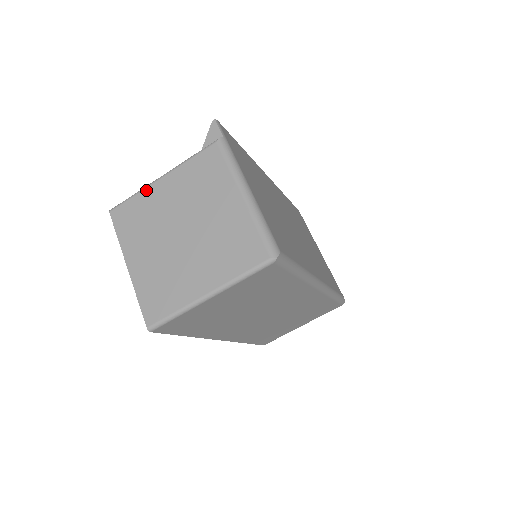
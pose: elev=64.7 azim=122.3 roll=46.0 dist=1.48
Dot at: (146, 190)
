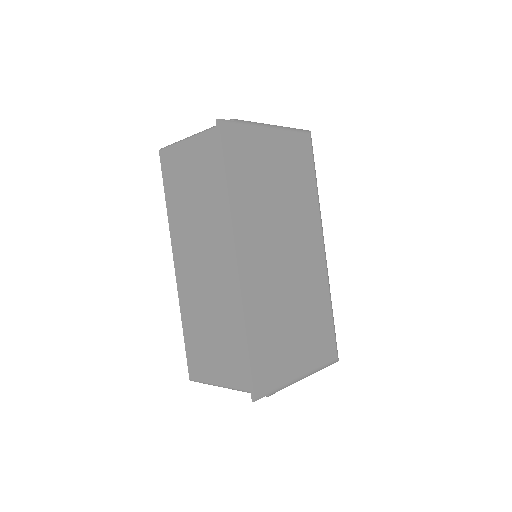
Dot at: occluded
